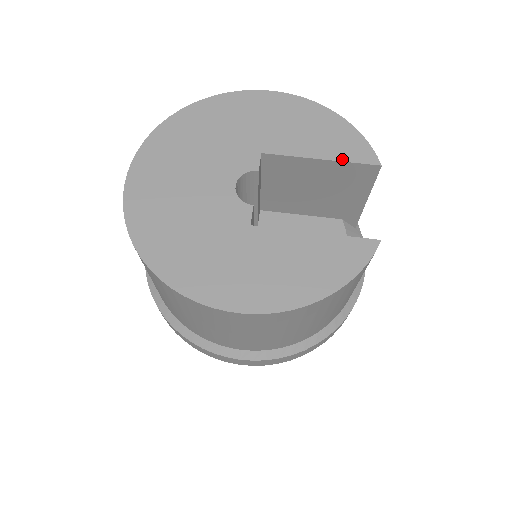
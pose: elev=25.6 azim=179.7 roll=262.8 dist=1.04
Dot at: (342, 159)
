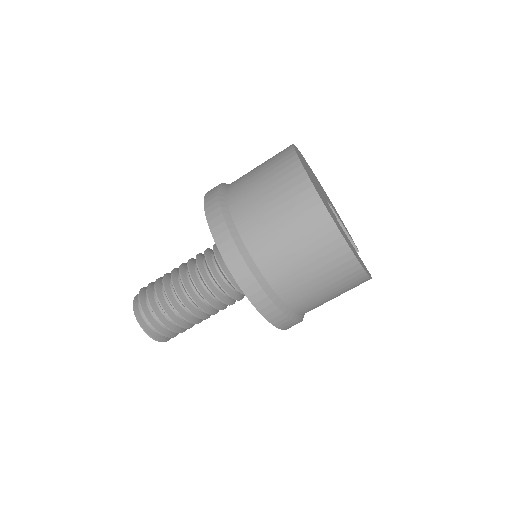
Dot at: (349, 235)
